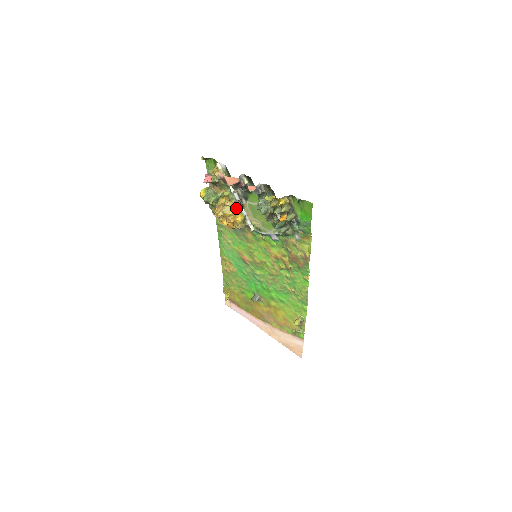
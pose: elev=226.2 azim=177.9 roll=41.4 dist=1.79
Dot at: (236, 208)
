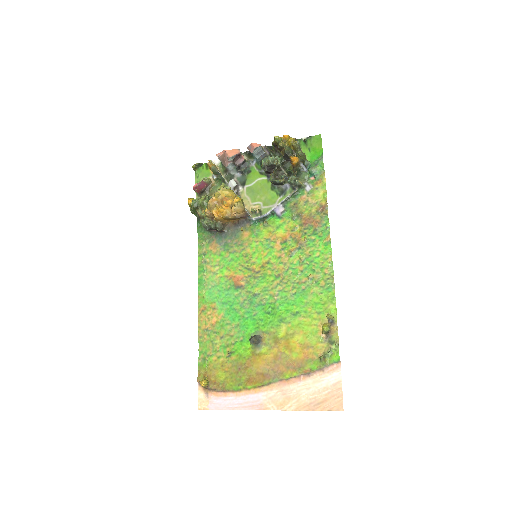
Dot at: (233, 192)
